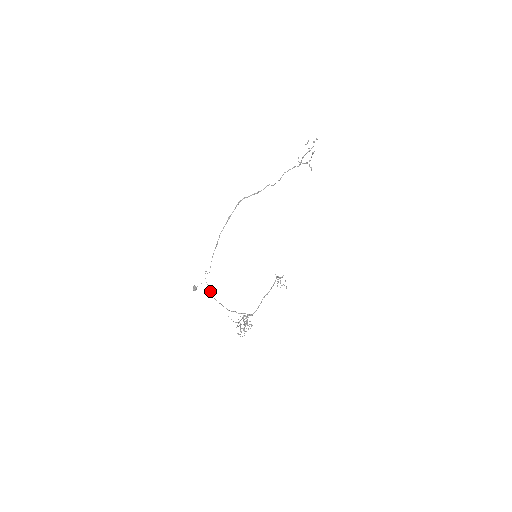
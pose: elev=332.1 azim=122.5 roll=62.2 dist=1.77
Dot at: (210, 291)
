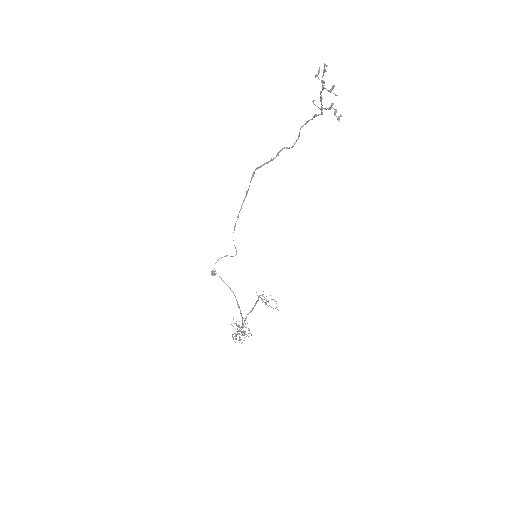
Dot at: (223, 281)
